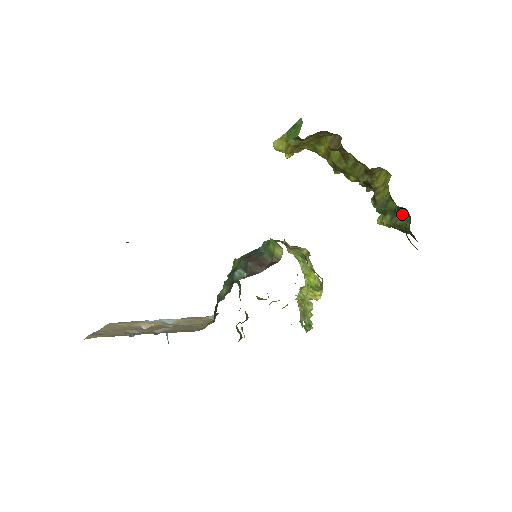
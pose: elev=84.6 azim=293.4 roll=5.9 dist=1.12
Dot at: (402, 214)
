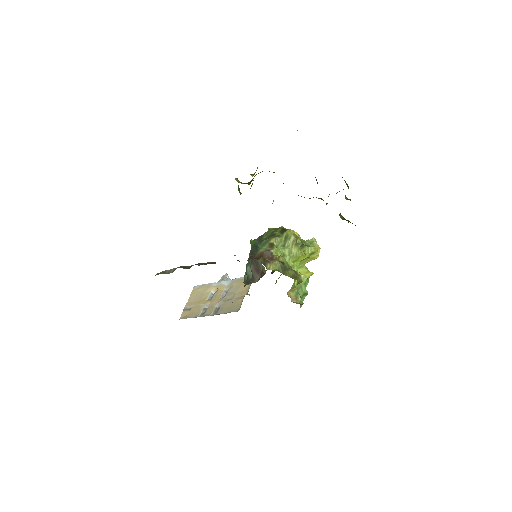
Dot at: occluded
